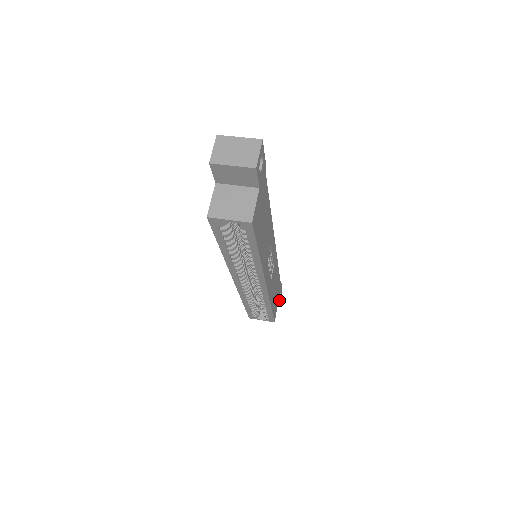
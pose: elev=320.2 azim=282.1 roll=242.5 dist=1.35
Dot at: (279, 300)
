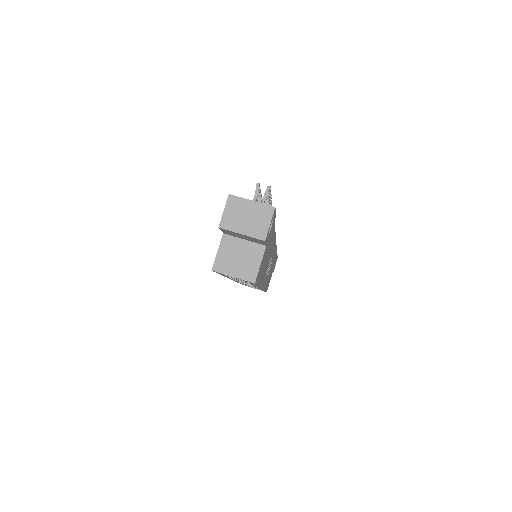
Dot at: occluded
